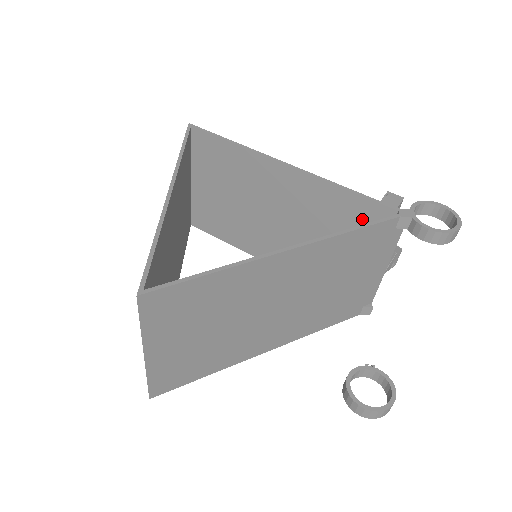
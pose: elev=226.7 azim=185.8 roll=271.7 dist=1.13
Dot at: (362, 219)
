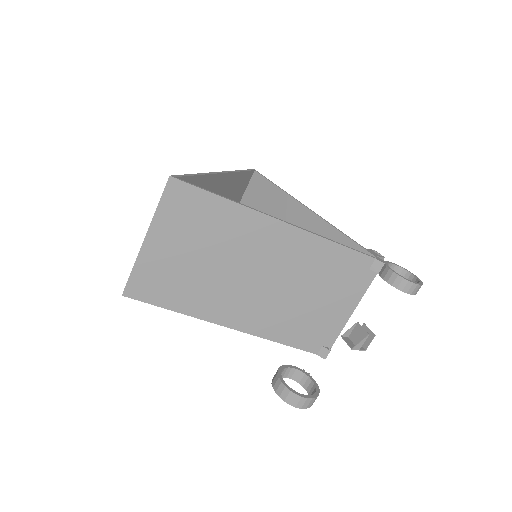
Dot at: occluded
